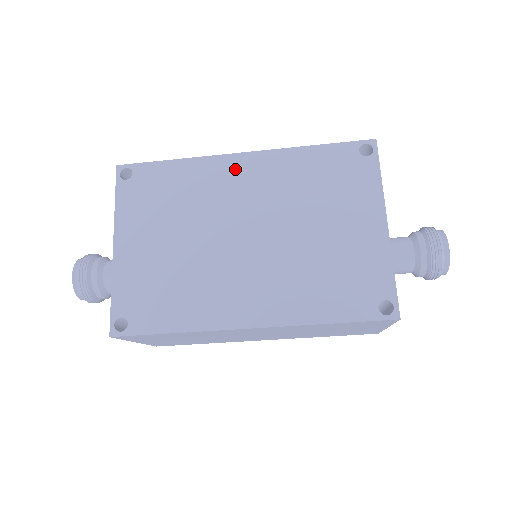
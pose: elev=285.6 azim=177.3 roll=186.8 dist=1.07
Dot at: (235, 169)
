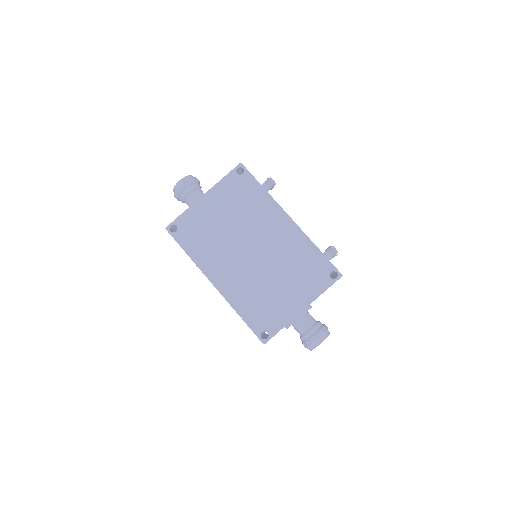
Dot at: (280, 221)
